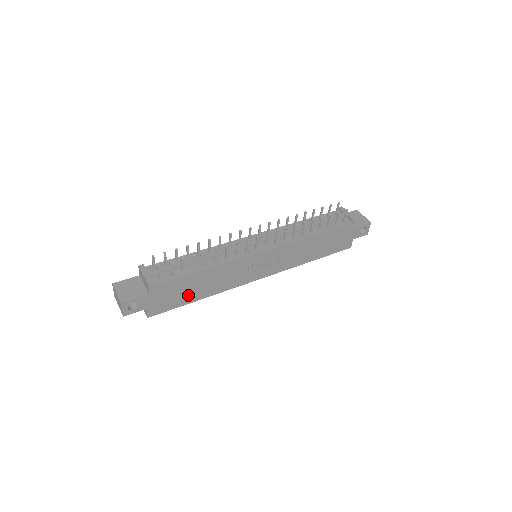
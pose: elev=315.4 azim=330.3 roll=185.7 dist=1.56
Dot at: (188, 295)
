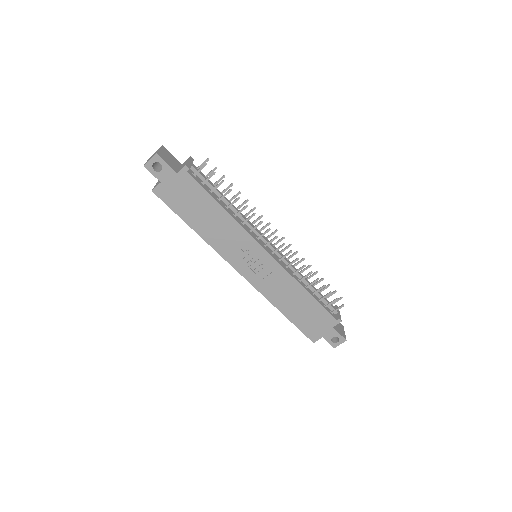
Dot at: (192, 213)
